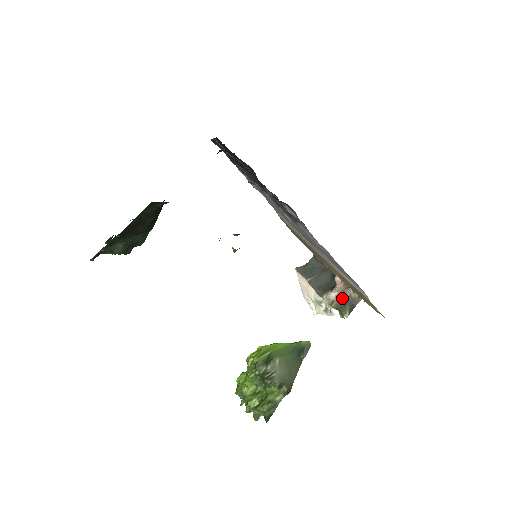
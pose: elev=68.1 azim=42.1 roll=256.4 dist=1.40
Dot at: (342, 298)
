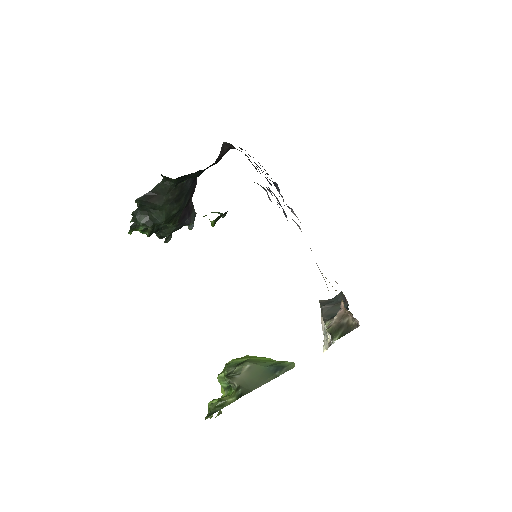
Dot at: (339, 323)
